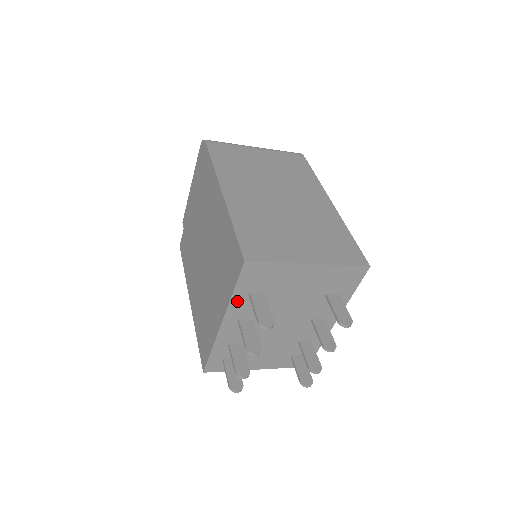
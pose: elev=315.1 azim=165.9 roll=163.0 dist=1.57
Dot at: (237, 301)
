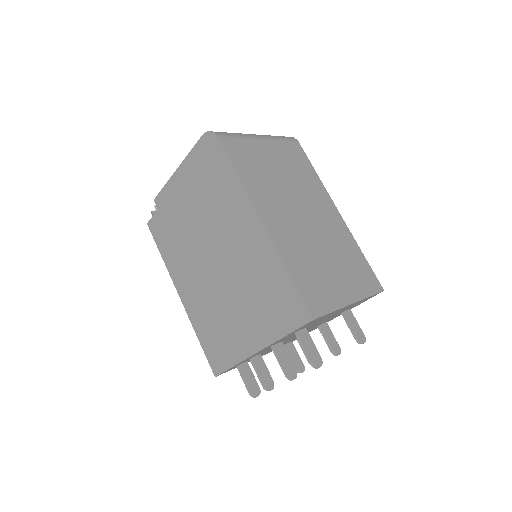
Dot at: (283, 338)
